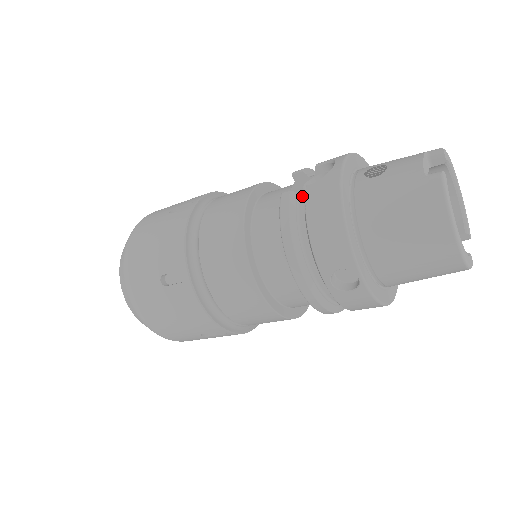
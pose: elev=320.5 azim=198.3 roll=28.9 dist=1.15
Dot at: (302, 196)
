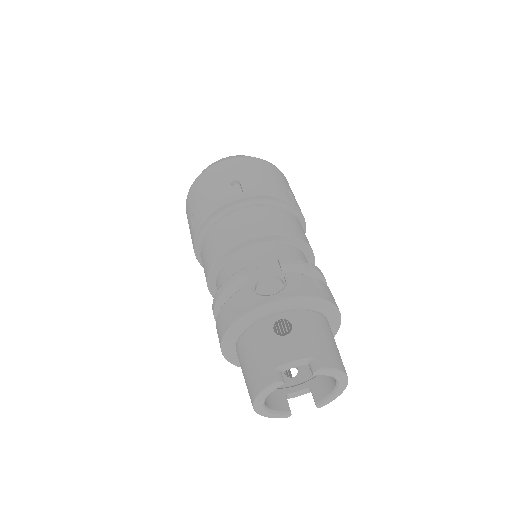
Dot at: (251, 283)
